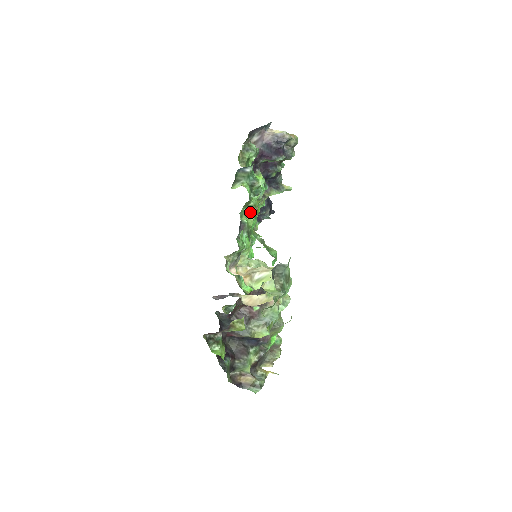
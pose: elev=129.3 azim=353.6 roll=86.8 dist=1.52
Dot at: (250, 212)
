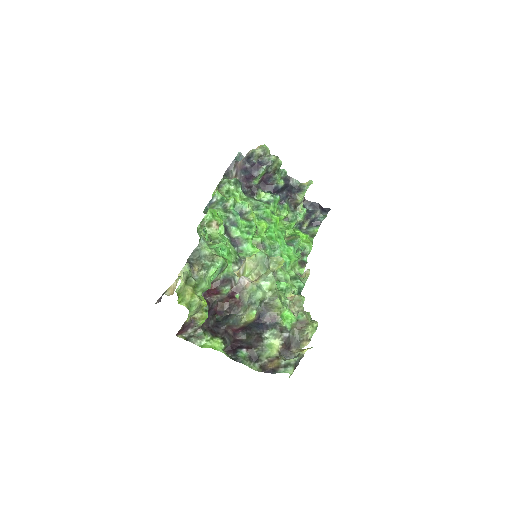
Dot at: (210, 228)
